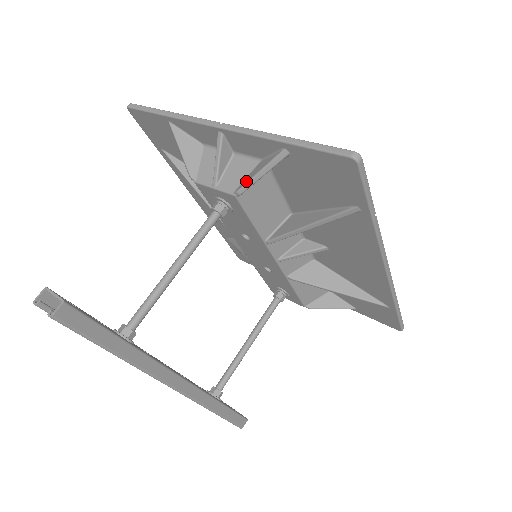
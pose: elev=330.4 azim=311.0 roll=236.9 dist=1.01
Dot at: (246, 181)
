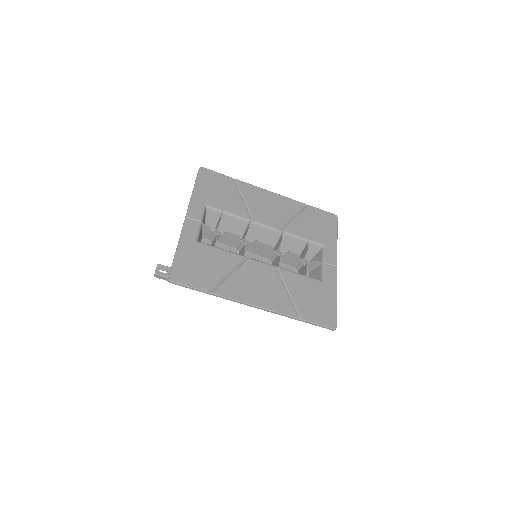
Dot at: occluded
